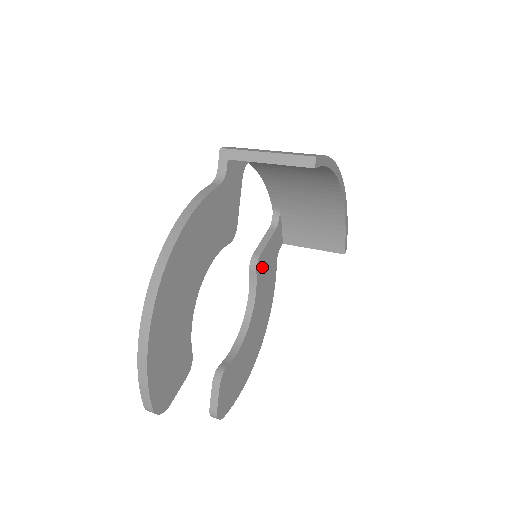
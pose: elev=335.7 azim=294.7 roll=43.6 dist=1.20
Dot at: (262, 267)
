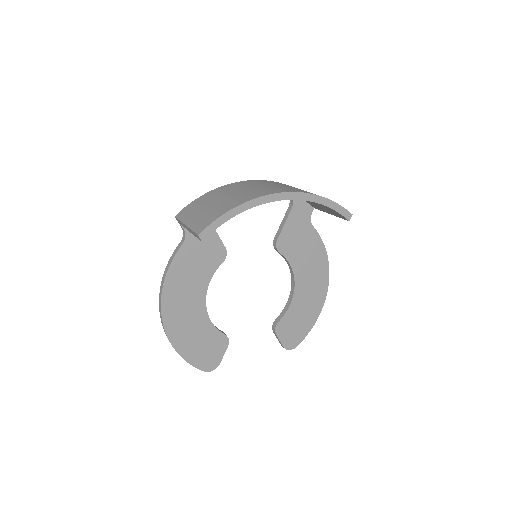
Dot at: (287, 244)
